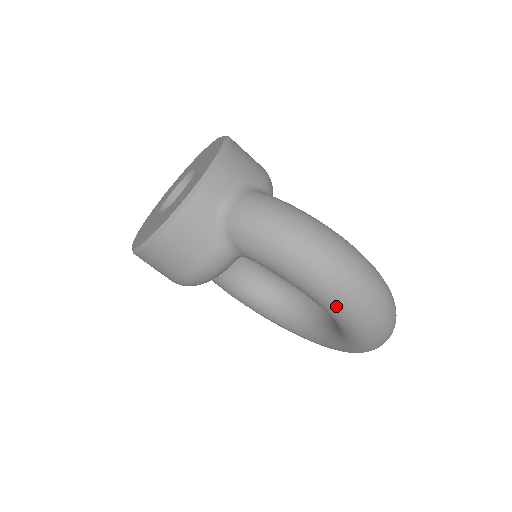
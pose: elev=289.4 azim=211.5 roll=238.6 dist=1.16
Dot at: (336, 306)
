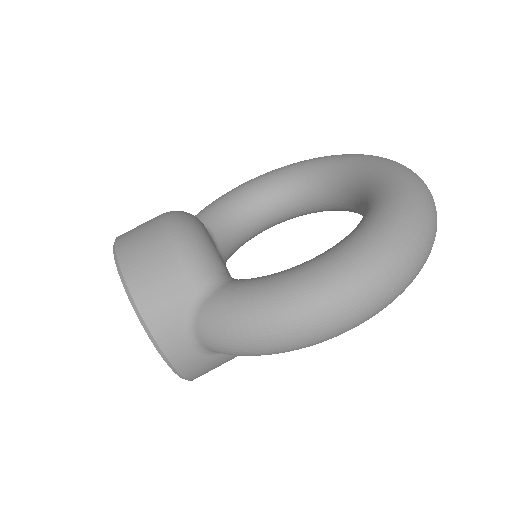
Dot at: occluded
